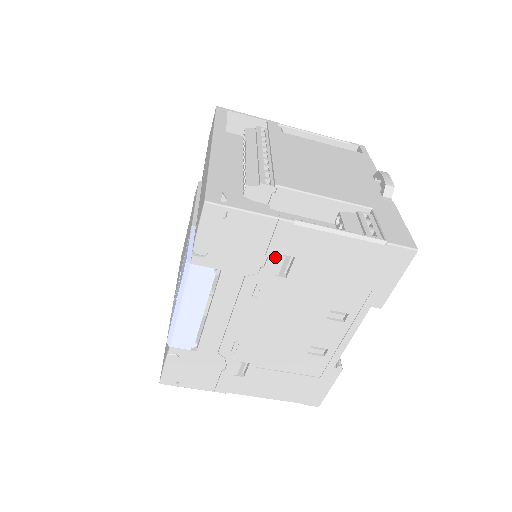
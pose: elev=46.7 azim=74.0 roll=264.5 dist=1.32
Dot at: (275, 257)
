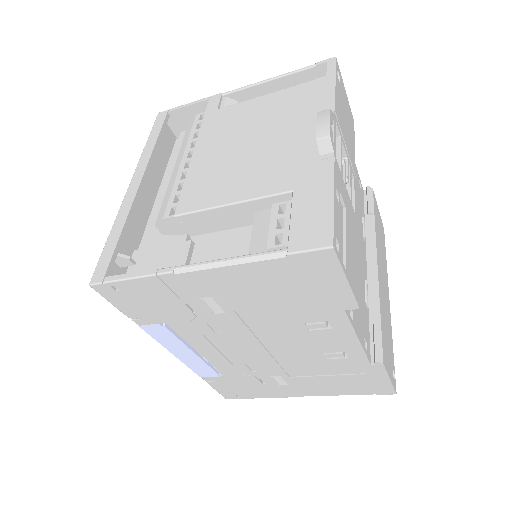
Dot at: (194, 302)
